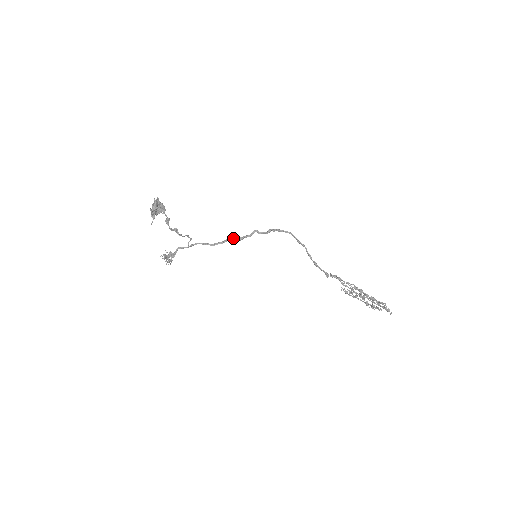
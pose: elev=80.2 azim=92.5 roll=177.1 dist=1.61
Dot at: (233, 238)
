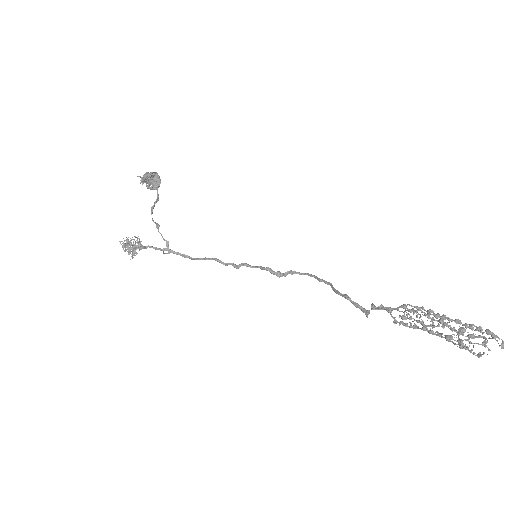
Dot at: (226, 263)
